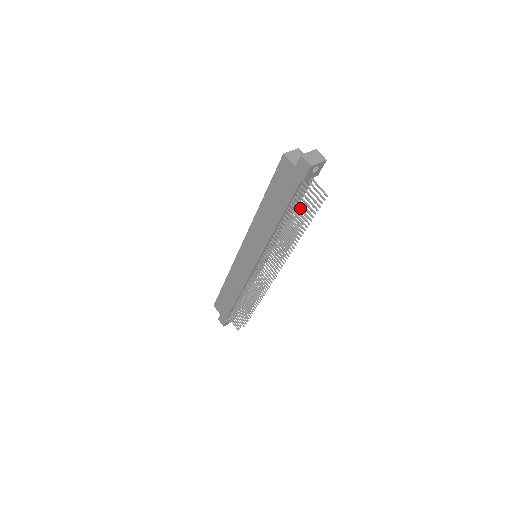
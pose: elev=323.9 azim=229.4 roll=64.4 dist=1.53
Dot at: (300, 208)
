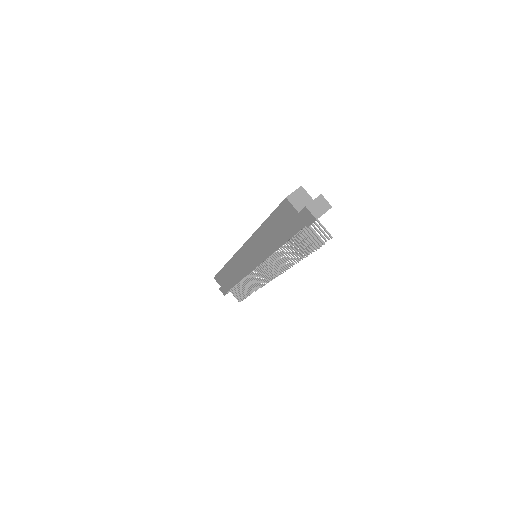
Dot at: (303, 243)
